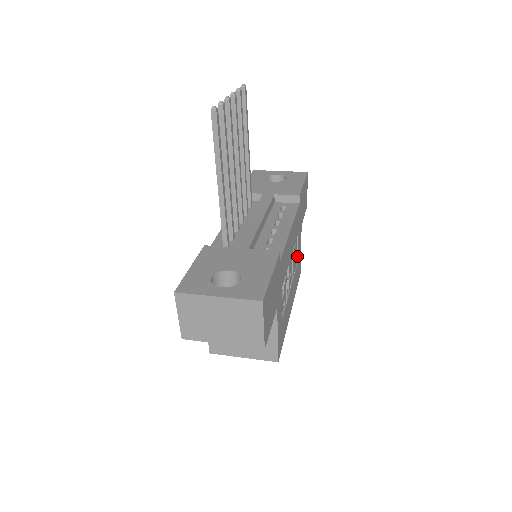
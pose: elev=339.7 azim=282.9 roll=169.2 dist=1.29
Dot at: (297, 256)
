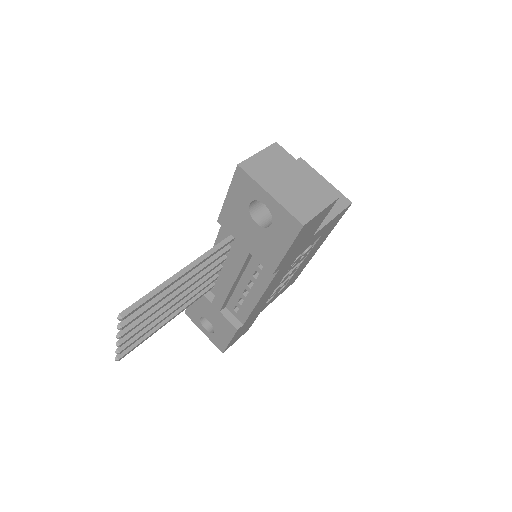
Dot at: occluded
